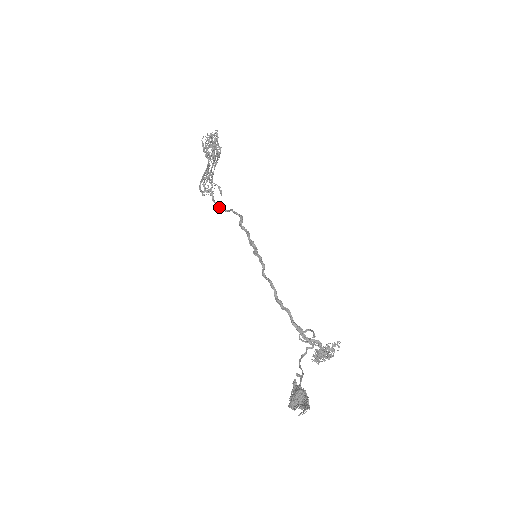
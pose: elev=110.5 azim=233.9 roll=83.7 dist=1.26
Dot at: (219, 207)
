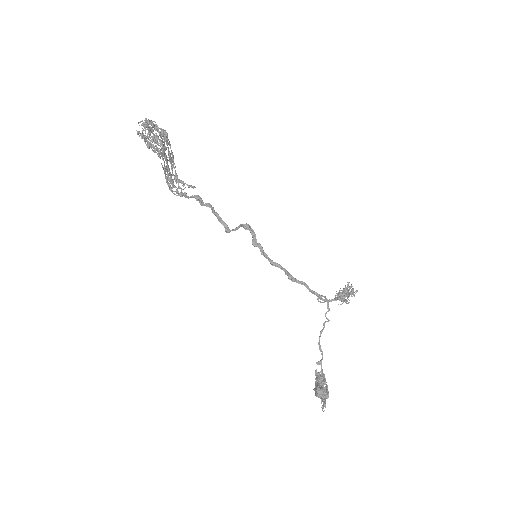
Dot at: (200, 204)
